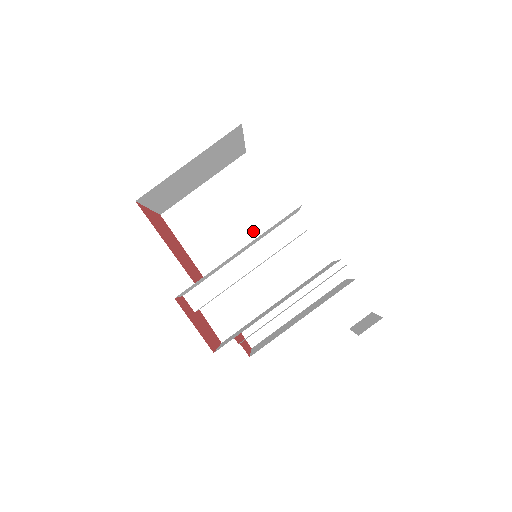
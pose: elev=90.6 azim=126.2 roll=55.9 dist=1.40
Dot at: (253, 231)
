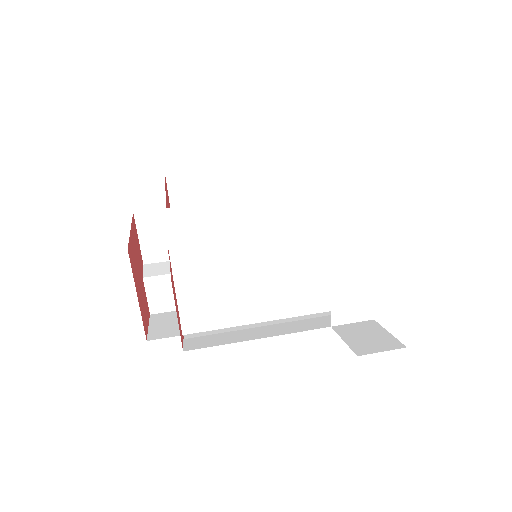
Dot at: occluded
